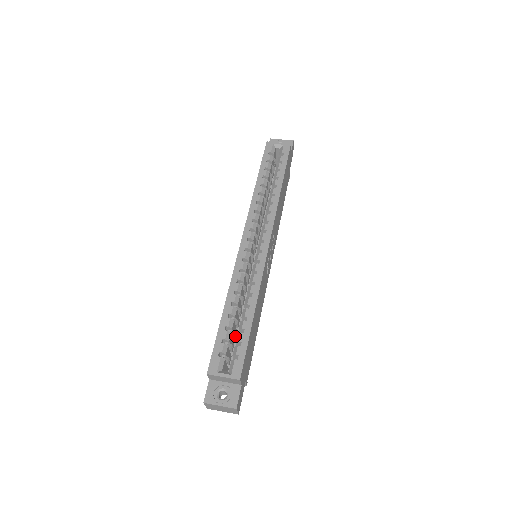
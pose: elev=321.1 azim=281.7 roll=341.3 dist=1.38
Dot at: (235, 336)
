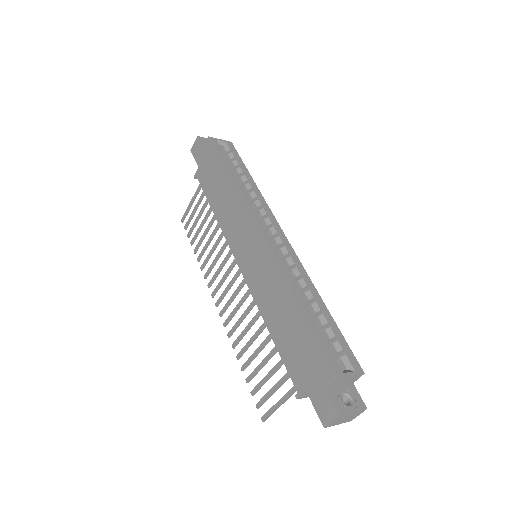
Dot at: occluded
